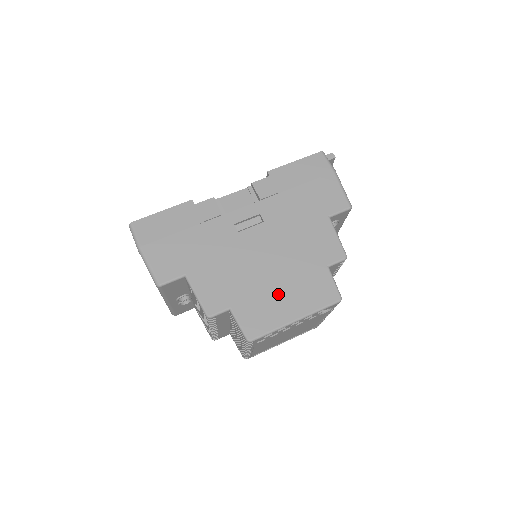
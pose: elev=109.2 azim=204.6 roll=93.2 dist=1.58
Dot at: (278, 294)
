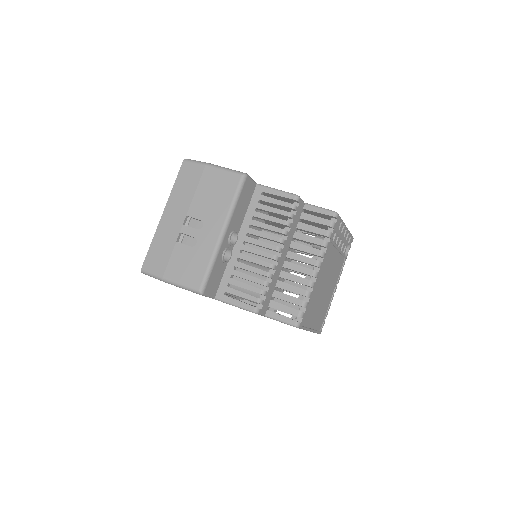
Dot at: occluded
